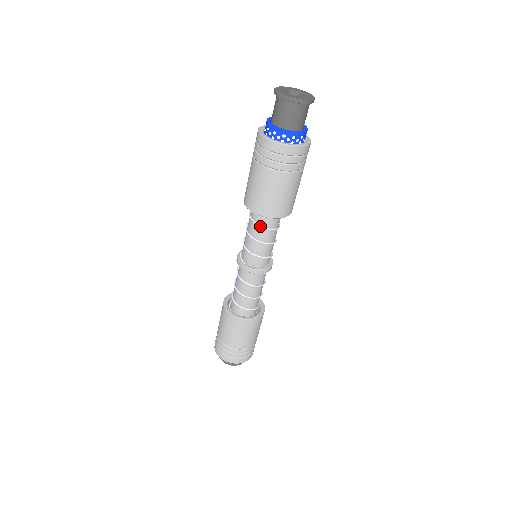
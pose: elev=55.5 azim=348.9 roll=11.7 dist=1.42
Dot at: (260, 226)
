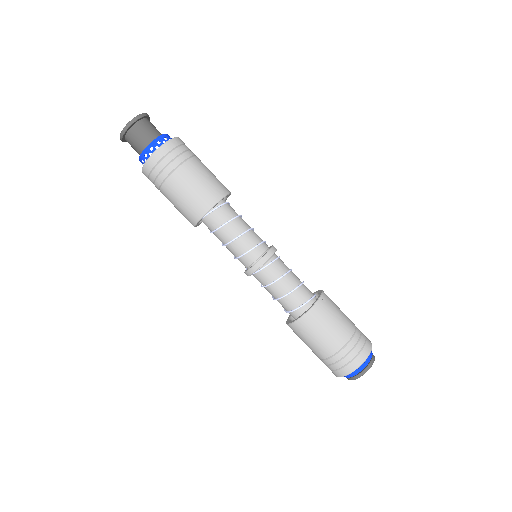
Dot at: occluded
